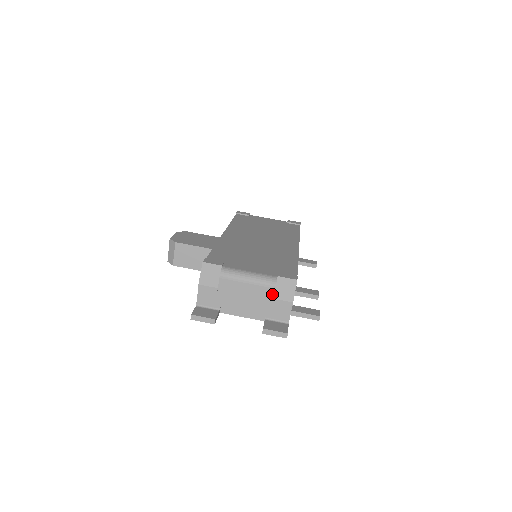
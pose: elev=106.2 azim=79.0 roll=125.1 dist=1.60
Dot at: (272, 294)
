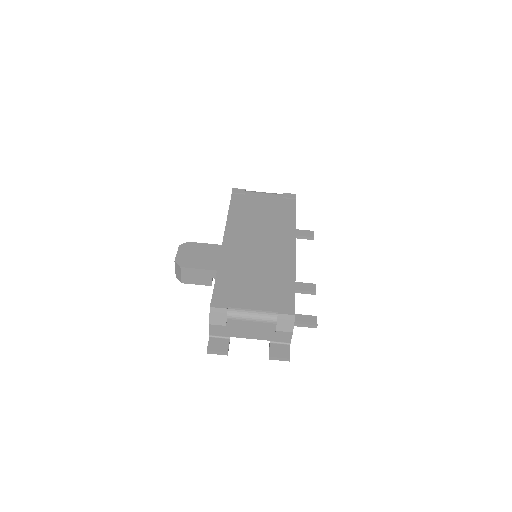
Dot at: (274, 327)
